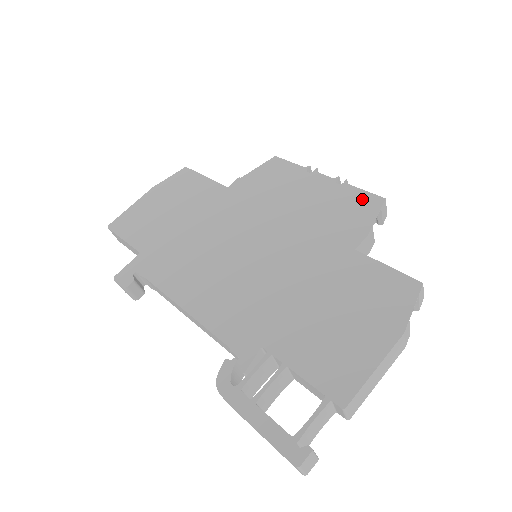
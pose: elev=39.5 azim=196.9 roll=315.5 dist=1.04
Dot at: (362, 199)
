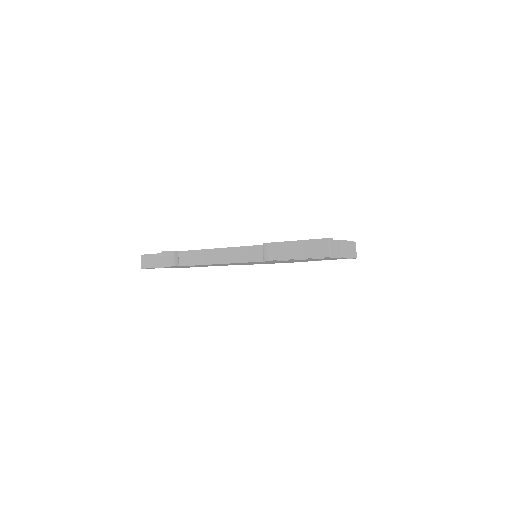
Dot at: occluded
